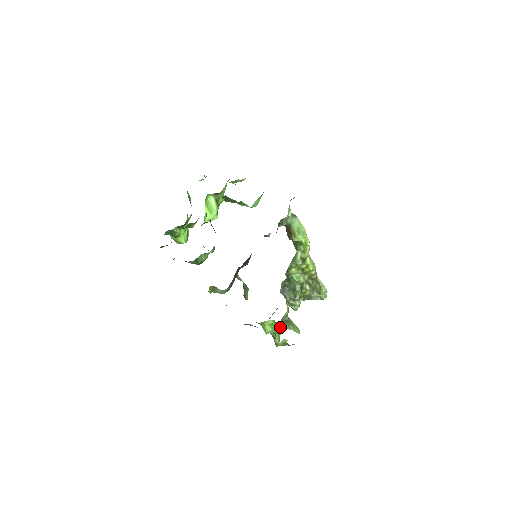
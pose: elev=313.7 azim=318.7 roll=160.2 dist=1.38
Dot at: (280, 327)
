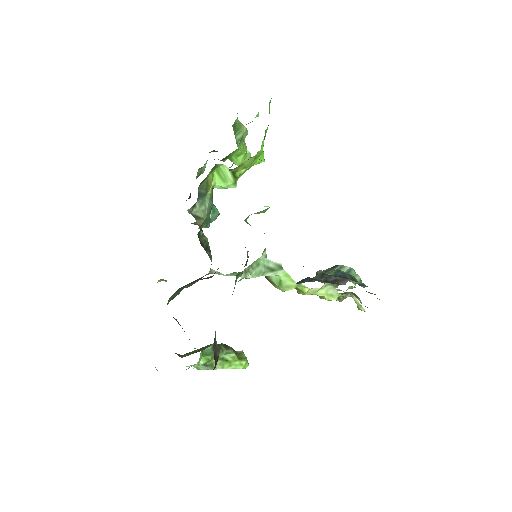
Dot at: occluded
